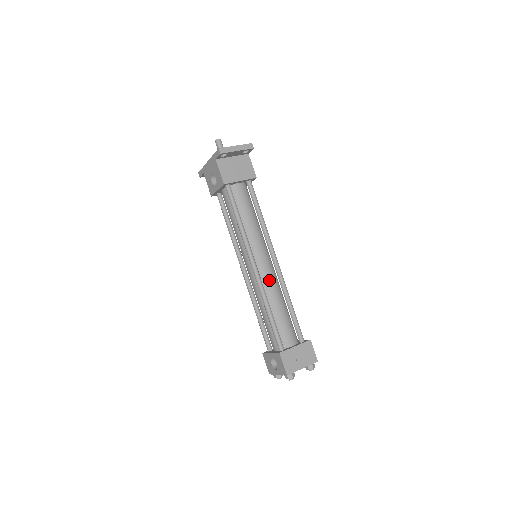
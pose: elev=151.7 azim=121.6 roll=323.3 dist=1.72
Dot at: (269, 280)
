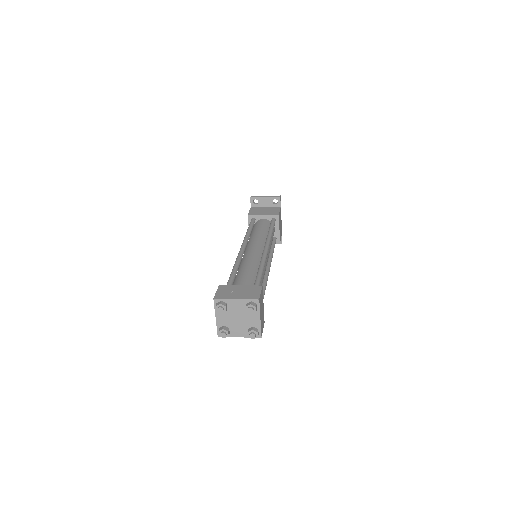
Dot at: (250, 256)
